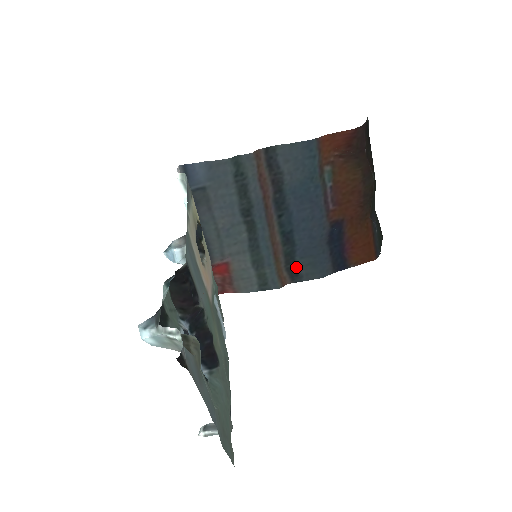
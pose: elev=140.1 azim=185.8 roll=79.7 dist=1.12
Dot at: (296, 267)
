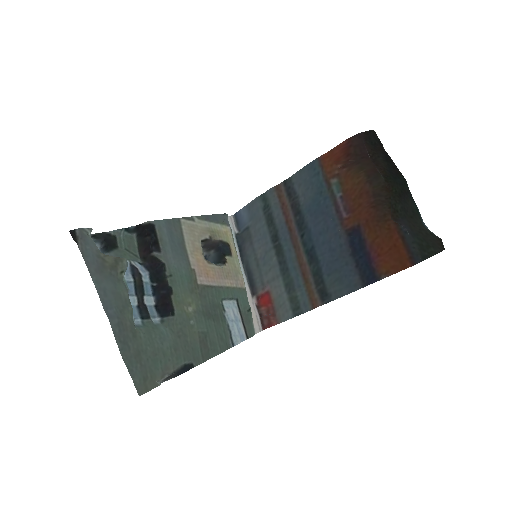
Dot at: (326, 287)
